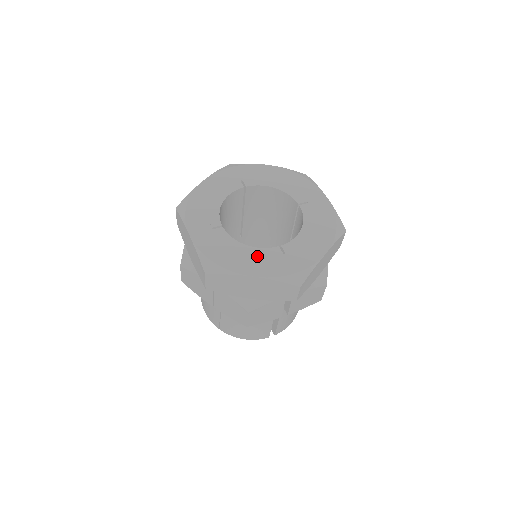
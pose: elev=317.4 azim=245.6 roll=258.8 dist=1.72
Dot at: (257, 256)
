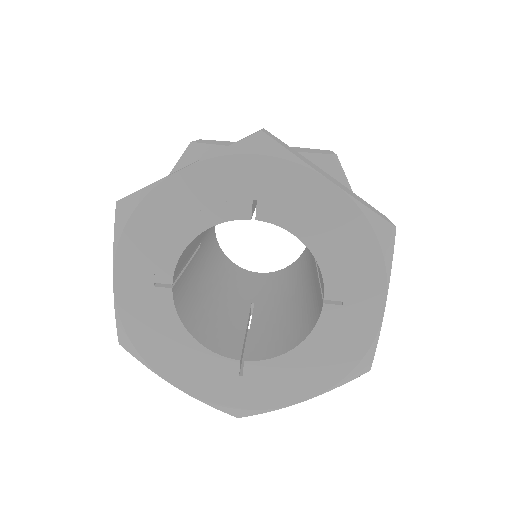
Dot at: (199, 362)
